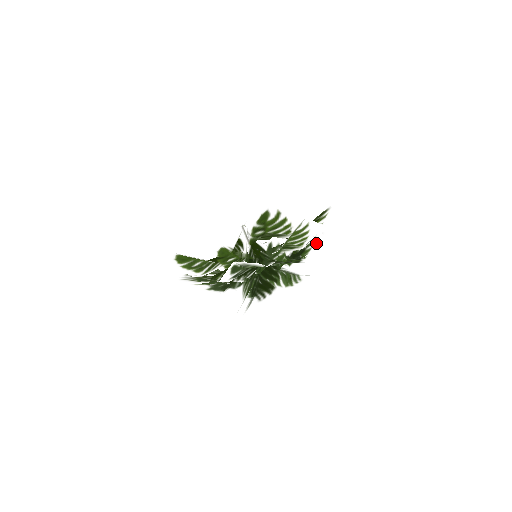
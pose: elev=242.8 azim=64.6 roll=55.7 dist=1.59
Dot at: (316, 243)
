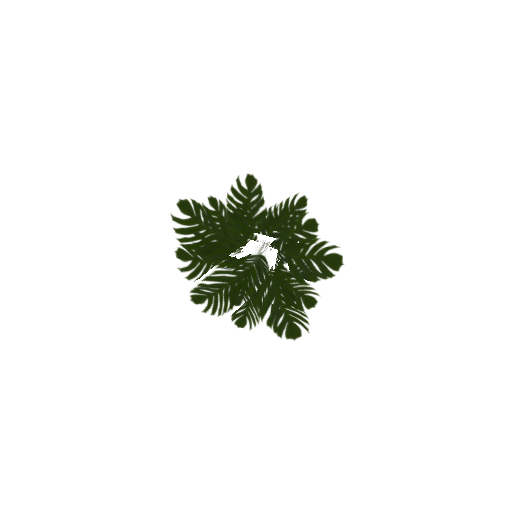
Dot at: occluded
